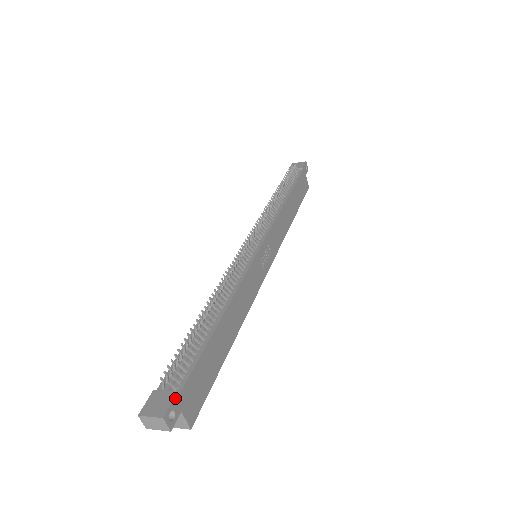
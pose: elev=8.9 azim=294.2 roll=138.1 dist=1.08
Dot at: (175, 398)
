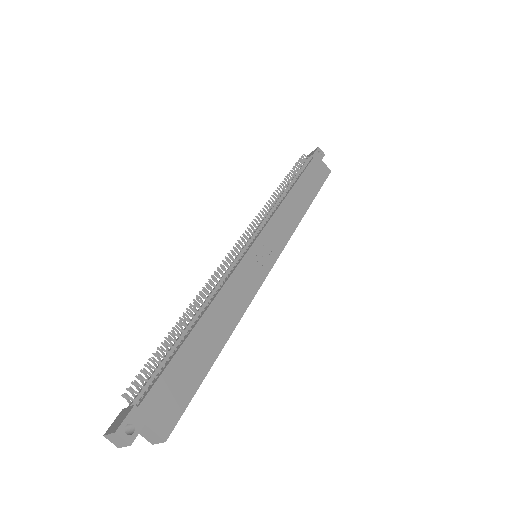
Dot at: (132, 411)
